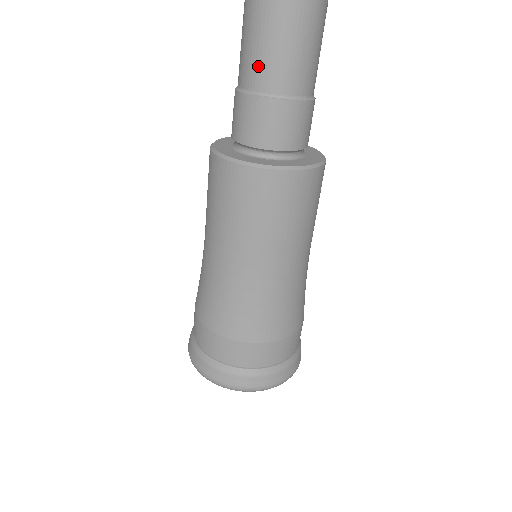
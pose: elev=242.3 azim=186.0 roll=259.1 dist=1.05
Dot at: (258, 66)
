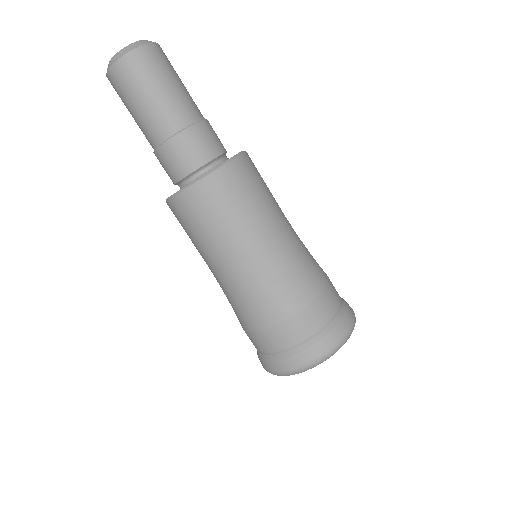
Dot at: (149, 127)
